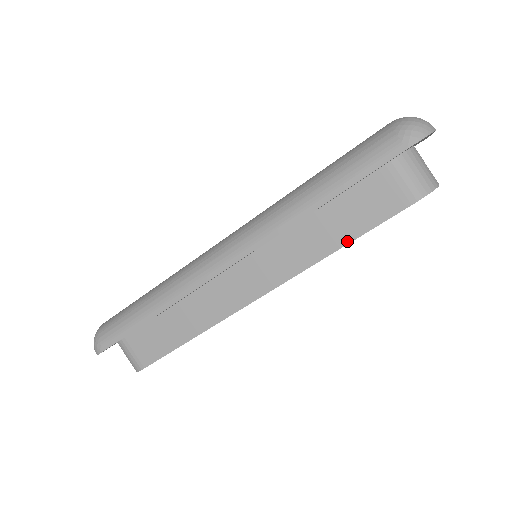
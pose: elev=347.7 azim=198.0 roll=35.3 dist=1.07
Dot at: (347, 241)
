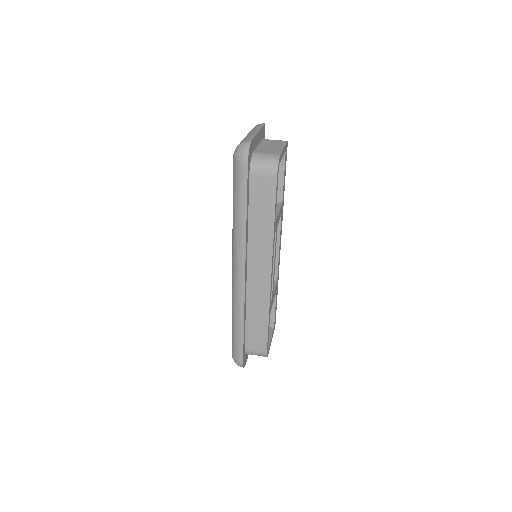
Dot at: (273, 217)
